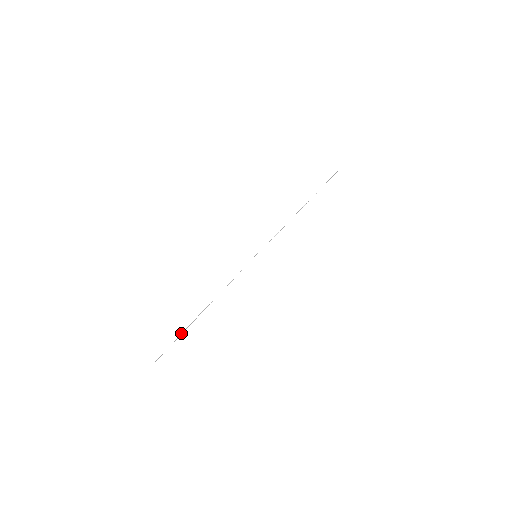
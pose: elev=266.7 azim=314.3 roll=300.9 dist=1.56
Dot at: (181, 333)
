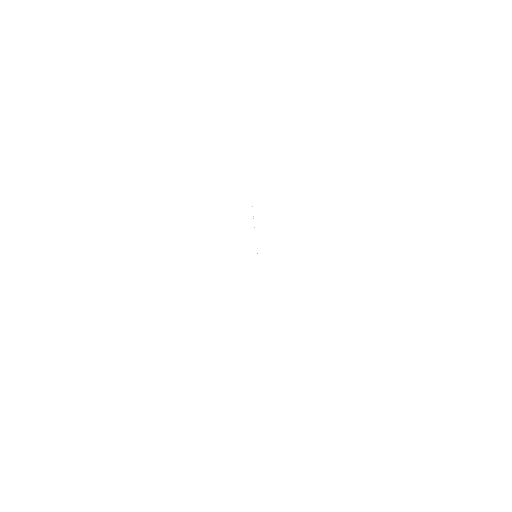
Dot at: (261, 351)
